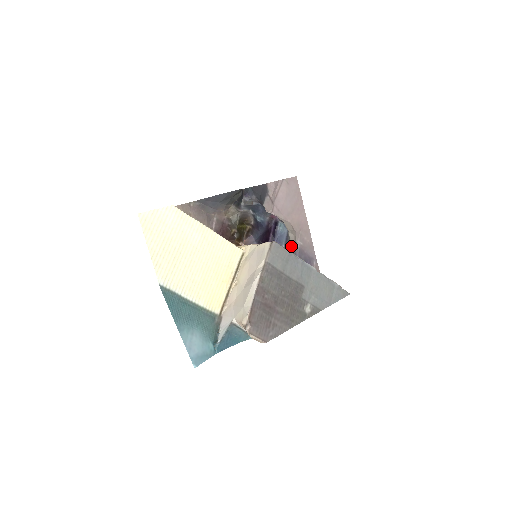
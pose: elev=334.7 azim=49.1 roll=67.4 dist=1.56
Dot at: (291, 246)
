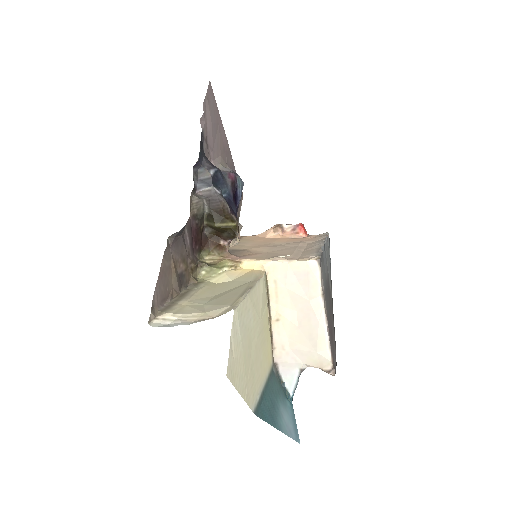
Dot at: occluded
